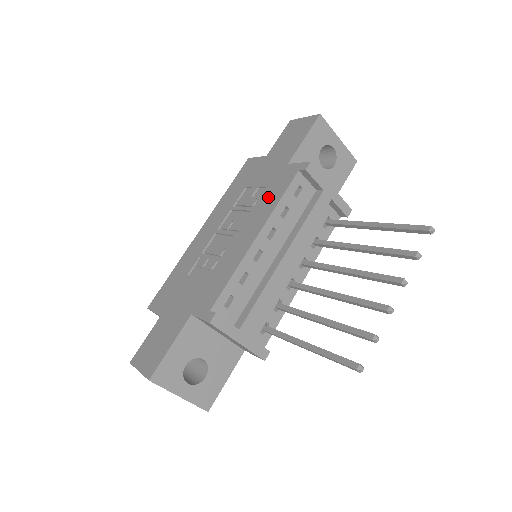
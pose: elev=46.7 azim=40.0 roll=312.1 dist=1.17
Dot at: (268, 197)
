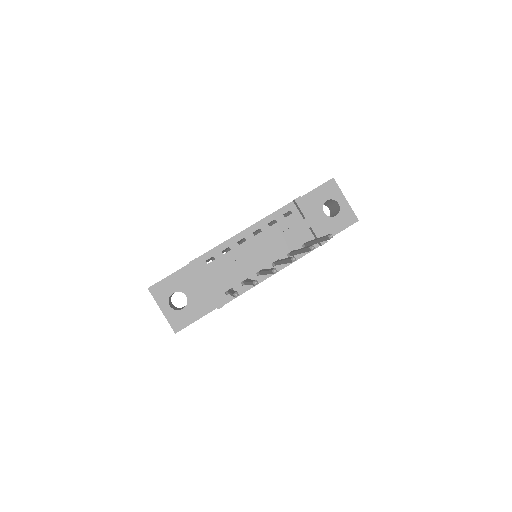
Dot at: occluded
